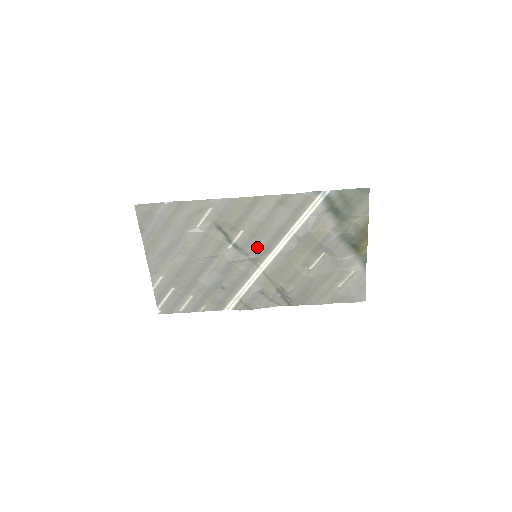
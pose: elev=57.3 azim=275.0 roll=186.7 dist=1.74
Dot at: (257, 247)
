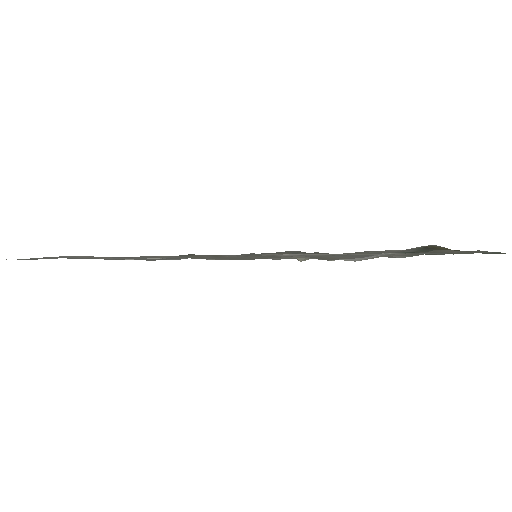
Dot at: occluded
